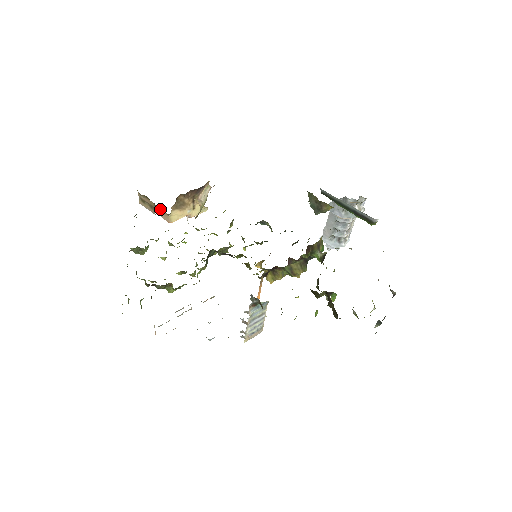
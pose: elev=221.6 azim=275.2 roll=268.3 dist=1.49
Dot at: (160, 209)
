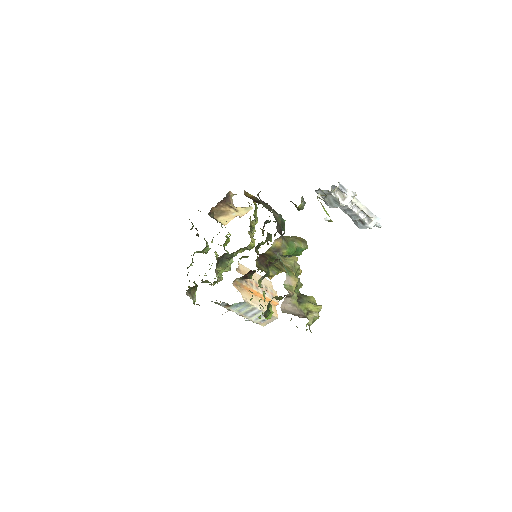
Dot at: occluded
